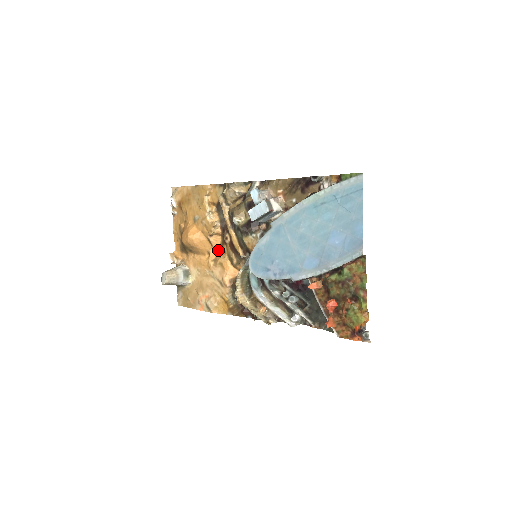
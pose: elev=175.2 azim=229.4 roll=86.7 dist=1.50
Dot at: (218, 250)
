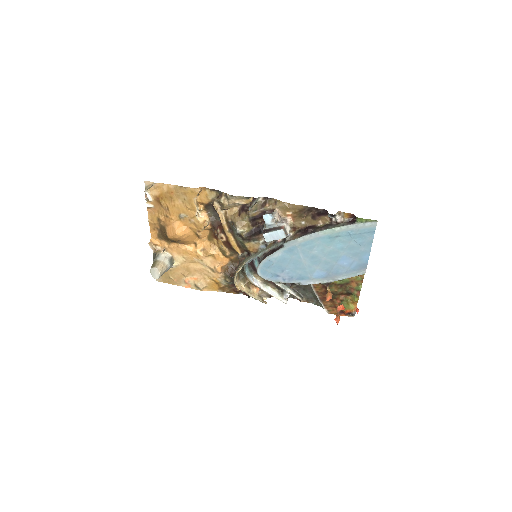
Dot at: (205, 240)
